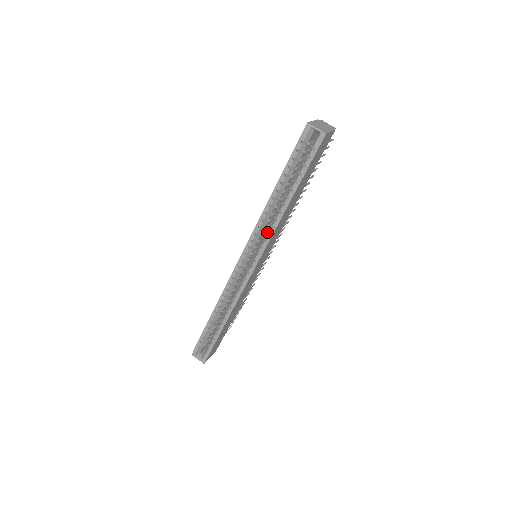
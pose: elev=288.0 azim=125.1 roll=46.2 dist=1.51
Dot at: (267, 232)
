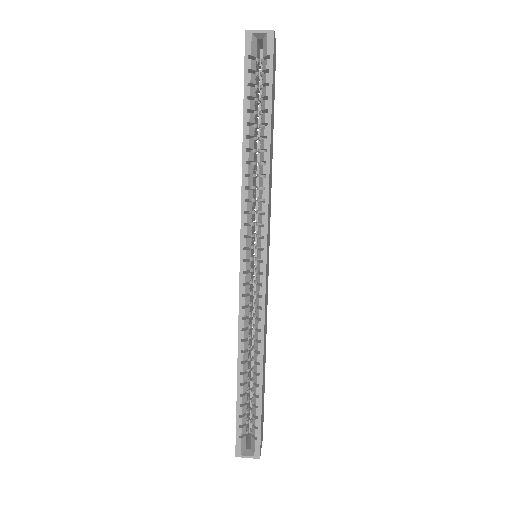
Dot at: (259, 202)
